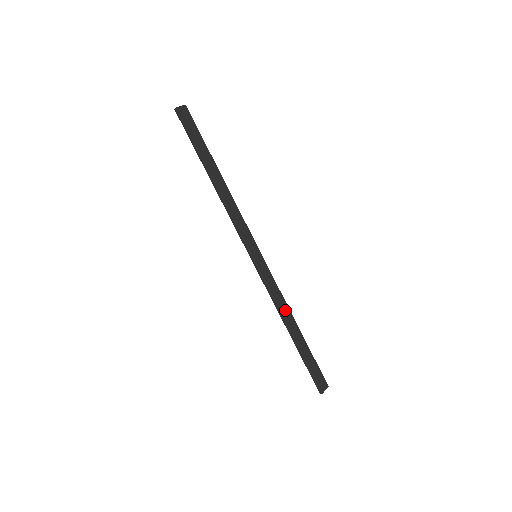
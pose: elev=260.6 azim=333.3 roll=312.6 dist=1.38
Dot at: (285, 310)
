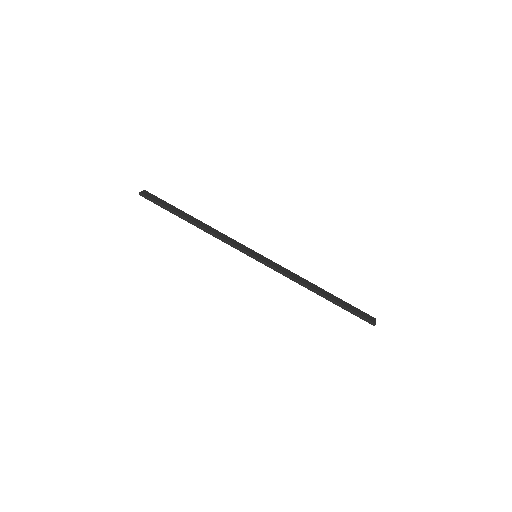
Dot at: (303, 281)
